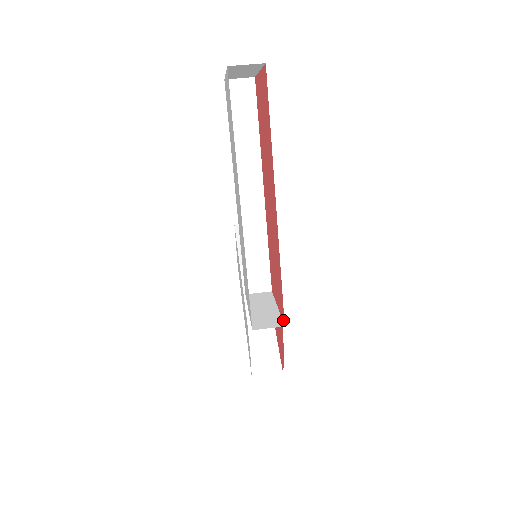
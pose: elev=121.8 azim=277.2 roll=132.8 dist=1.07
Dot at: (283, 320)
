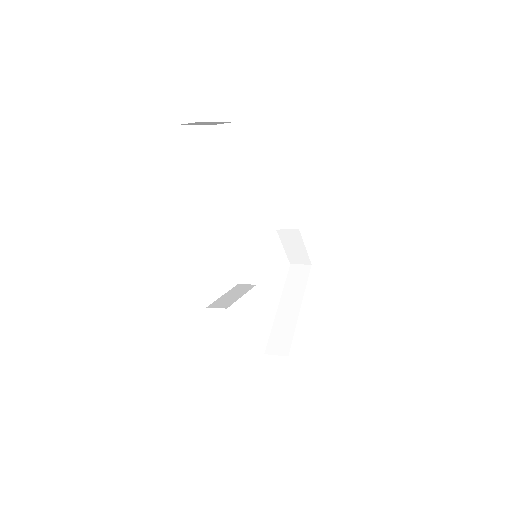
Dot at: (229, 304)
